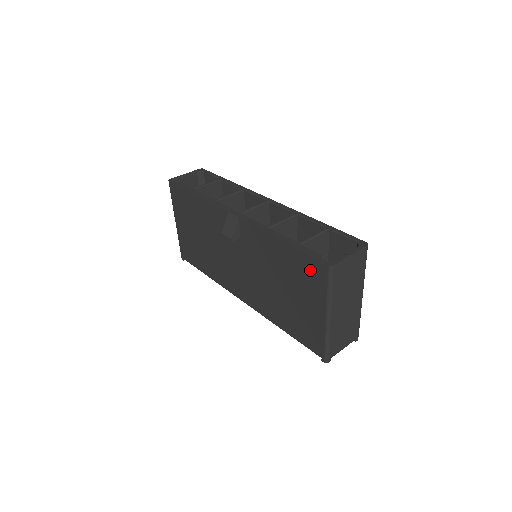
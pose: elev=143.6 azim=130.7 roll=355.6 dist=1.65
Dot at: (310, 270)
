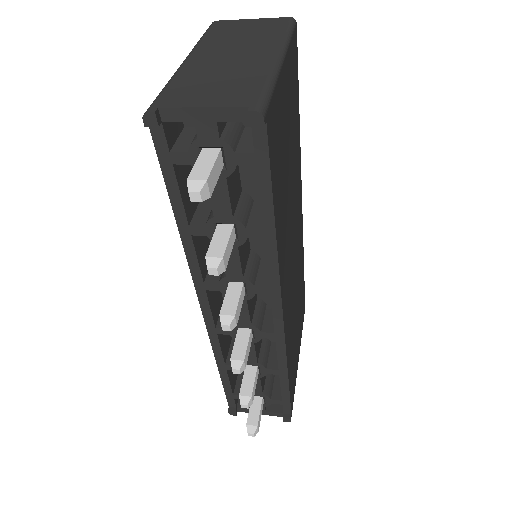
Dot at: occluded
